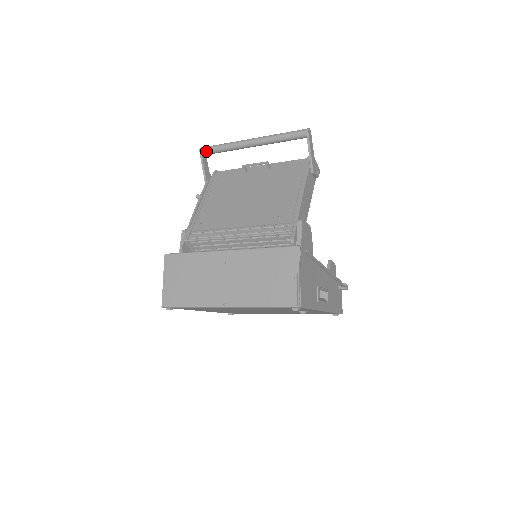
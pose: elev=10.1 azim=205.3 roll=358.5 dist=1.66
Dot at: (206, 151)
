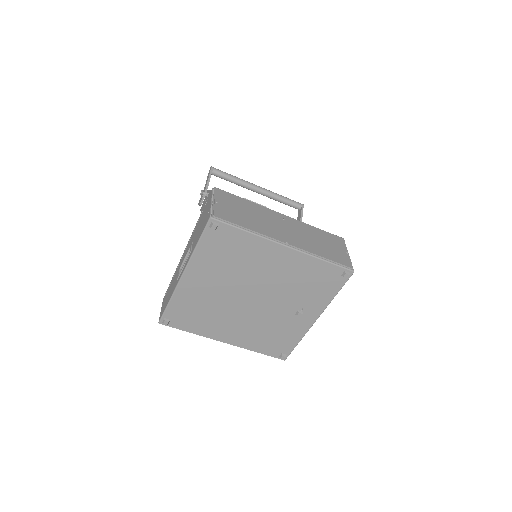
Dot at: (218, 171)
